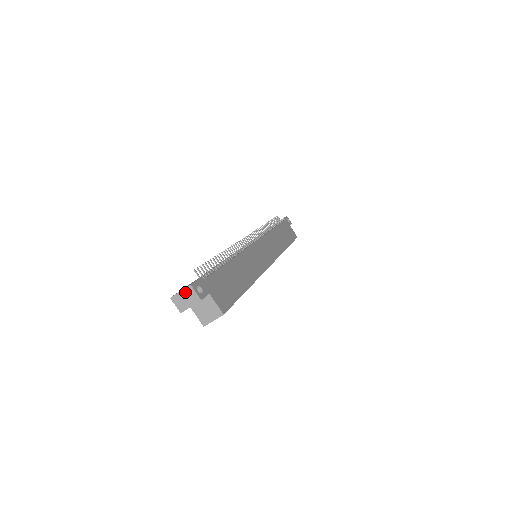
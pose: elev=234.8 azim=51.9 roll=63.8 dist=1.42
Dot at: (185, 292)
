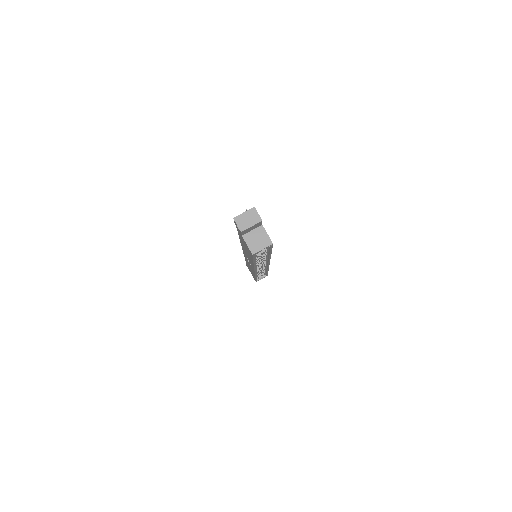
Dot at: (248, 213)
